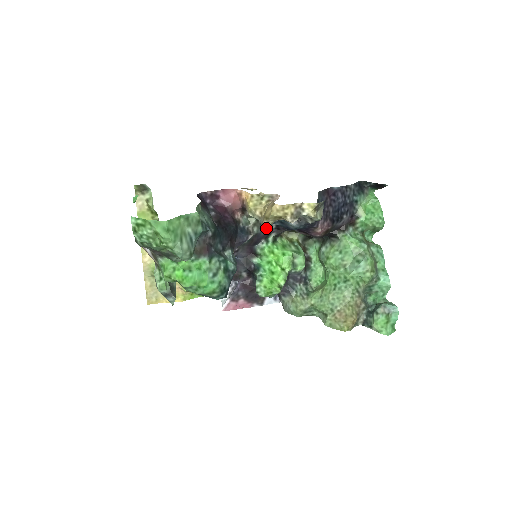
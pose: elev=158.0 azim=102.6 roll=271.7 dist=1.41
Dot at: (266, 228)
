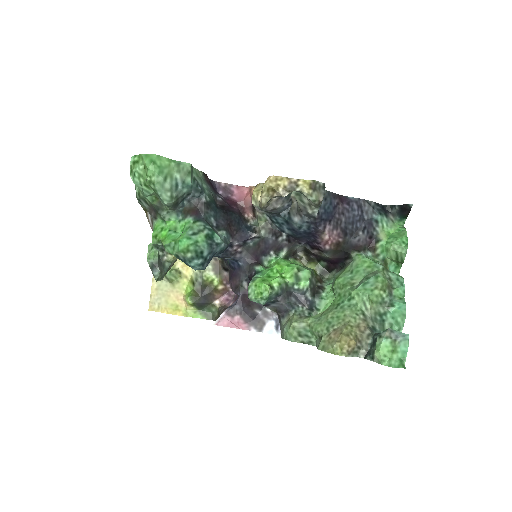
Dot at: (276, 236)
